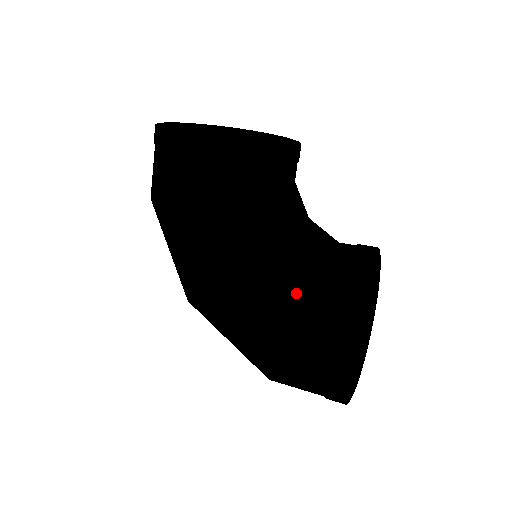
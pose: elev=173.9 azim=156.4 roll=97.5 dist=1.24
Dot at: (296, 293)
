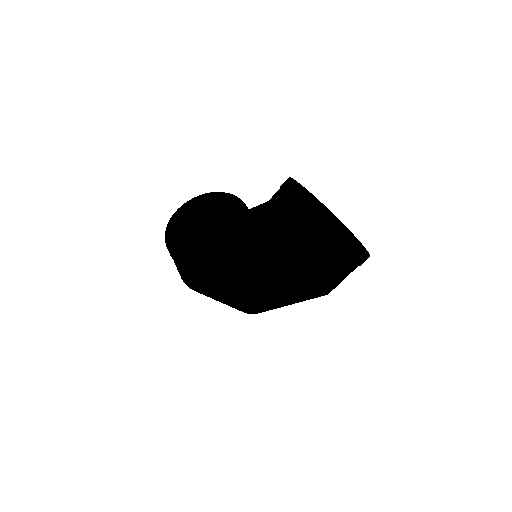
Dot at: (264, 209)
